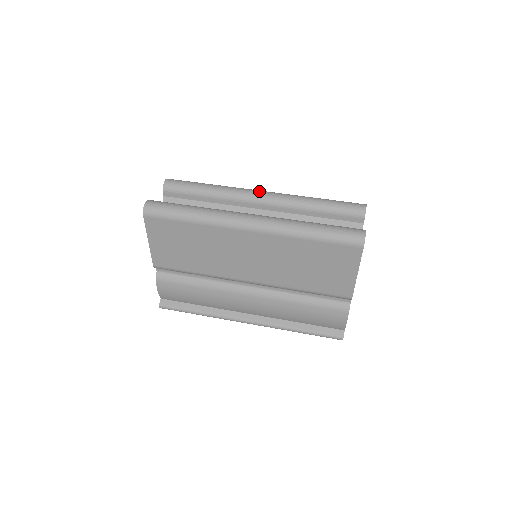
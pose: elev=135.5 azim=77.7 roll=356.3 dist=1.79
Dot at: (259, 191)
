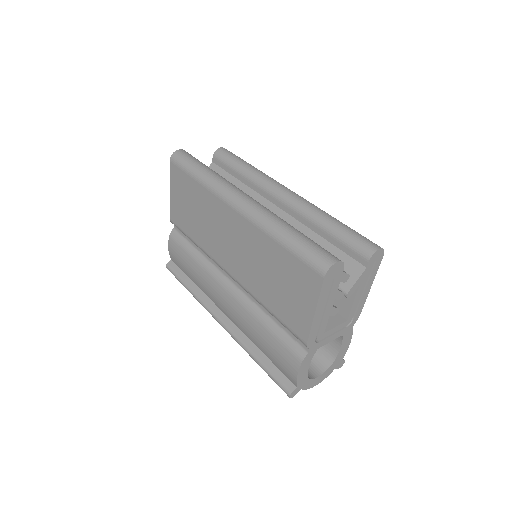
Dot at: (286, 188)
